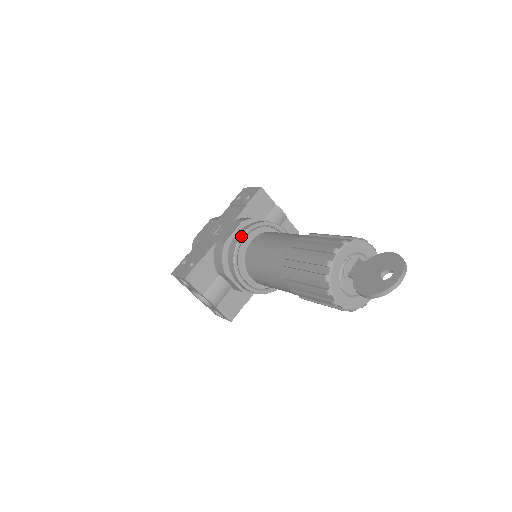
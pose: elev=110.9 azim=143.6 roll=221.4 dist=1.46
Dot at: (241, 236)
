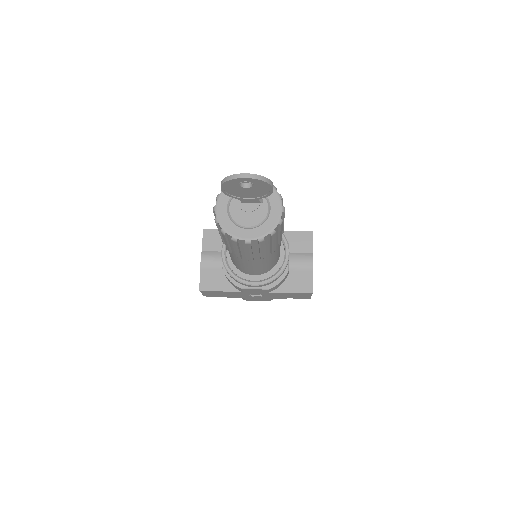
Dot at: occluded
